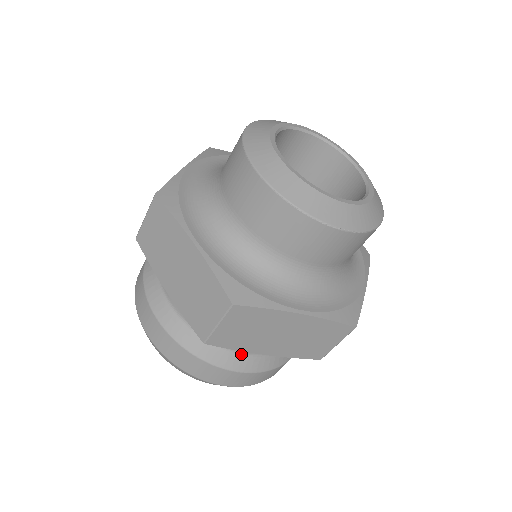
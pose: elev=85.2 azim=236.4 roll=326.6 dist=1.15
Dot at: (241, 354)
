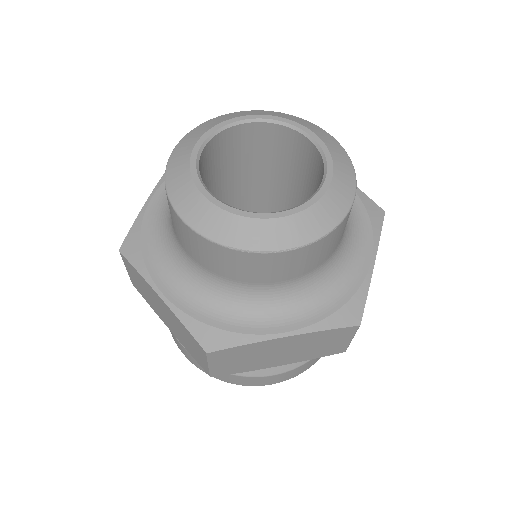
Dot at: occluded
